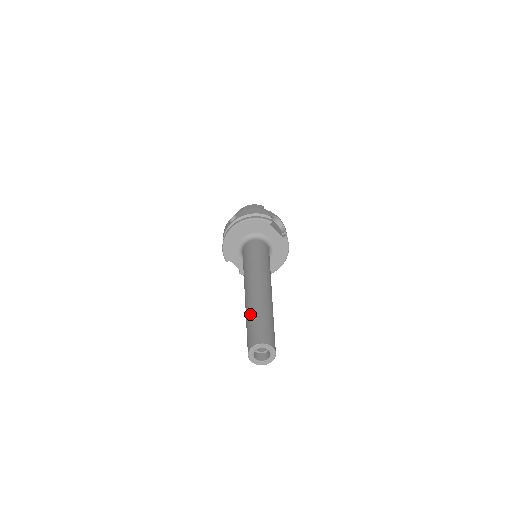
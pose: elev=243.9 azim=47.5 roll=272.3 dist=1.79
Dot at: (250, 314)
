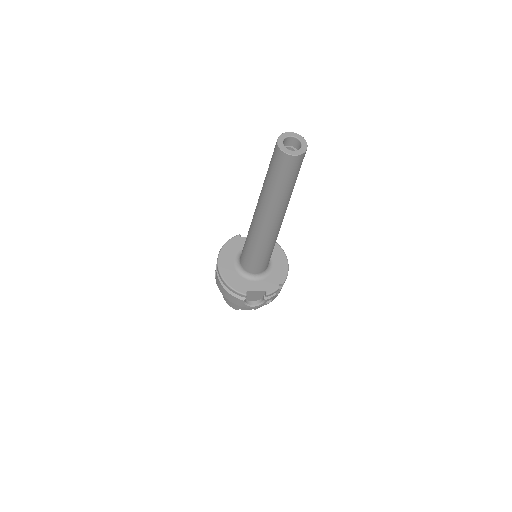
Dot at: (265, 181)
